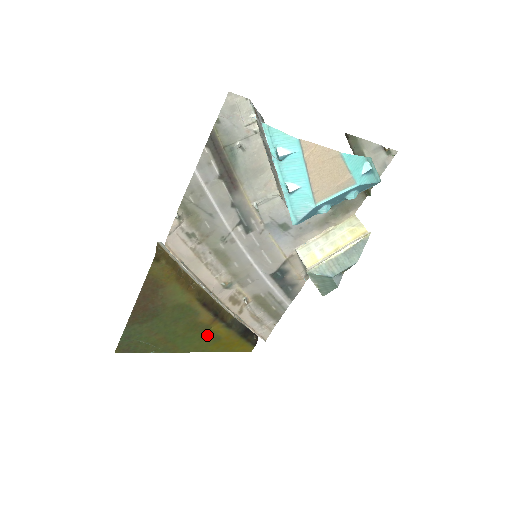
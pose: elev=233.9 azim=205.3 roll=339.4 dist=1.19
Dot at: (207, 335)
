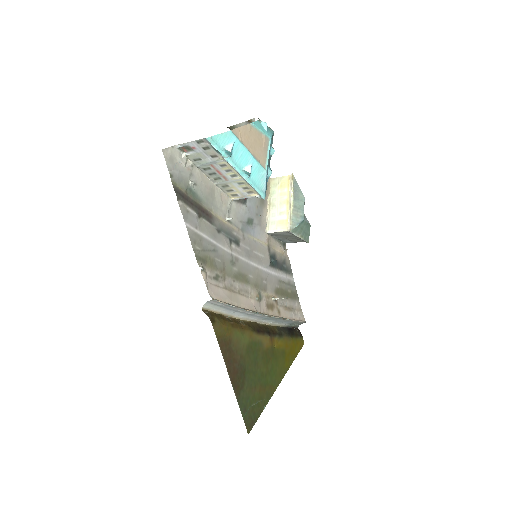
Dot at: (277, 356)
